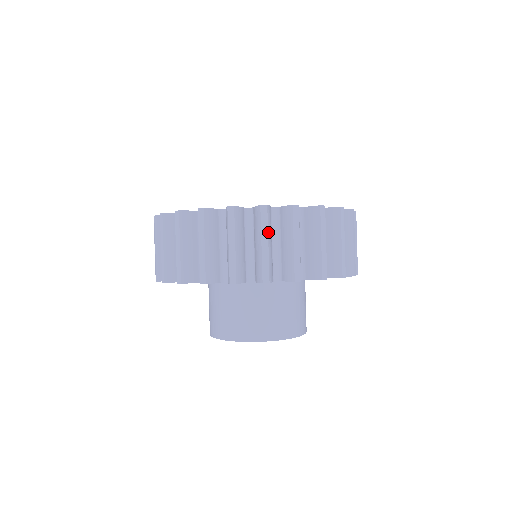
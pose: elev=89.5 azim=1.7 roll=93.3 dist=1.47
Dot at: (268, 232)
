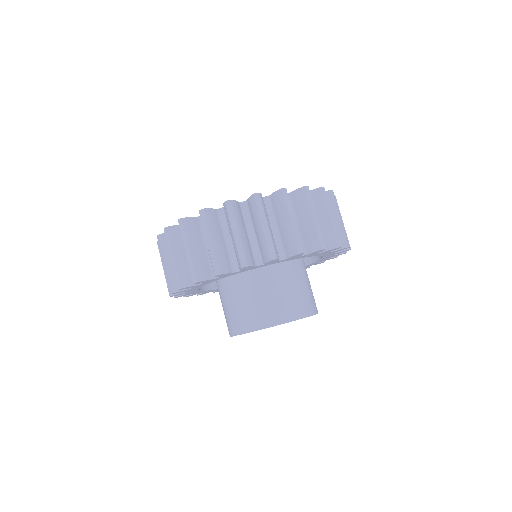
Dot at: (210, 231)
